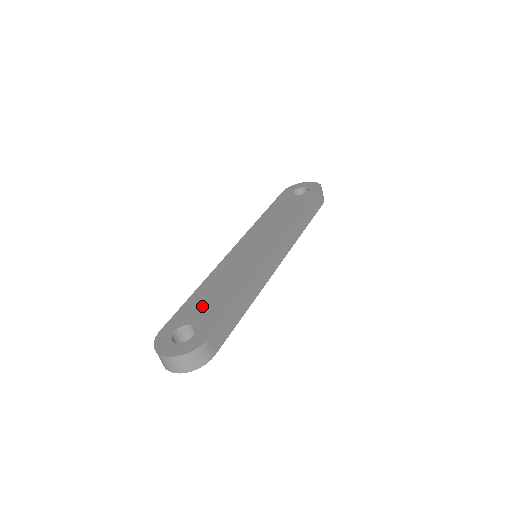
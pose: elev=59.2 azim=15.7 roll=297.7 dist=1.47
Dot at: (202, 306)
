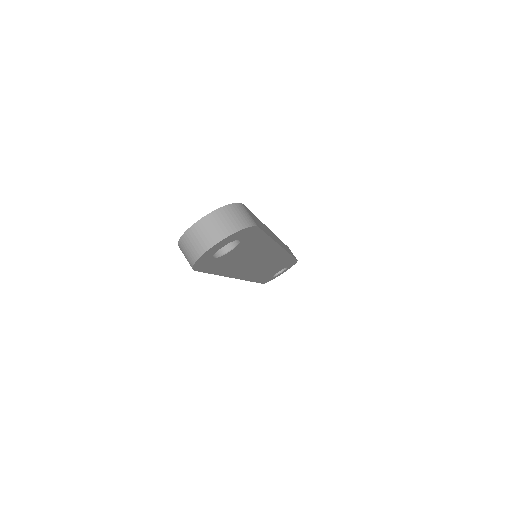
Dot at: occluded
